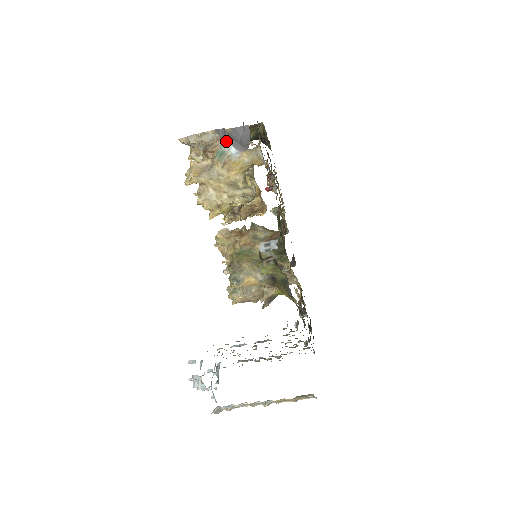
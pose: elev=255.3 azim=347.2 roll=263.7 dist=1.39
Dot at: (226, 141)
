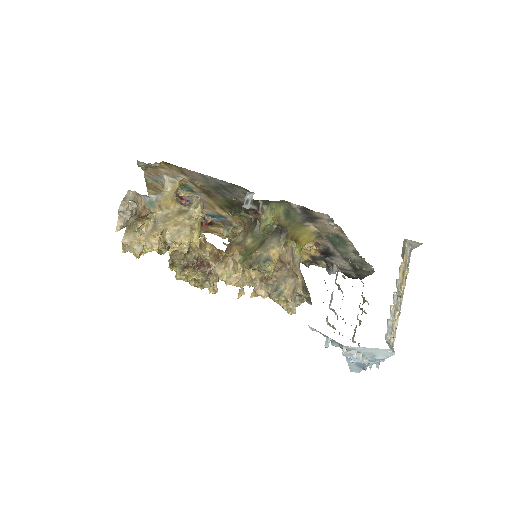
Dot at: (143, 196)
